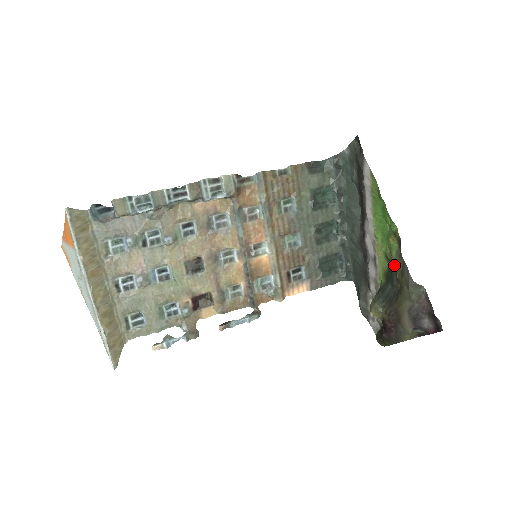
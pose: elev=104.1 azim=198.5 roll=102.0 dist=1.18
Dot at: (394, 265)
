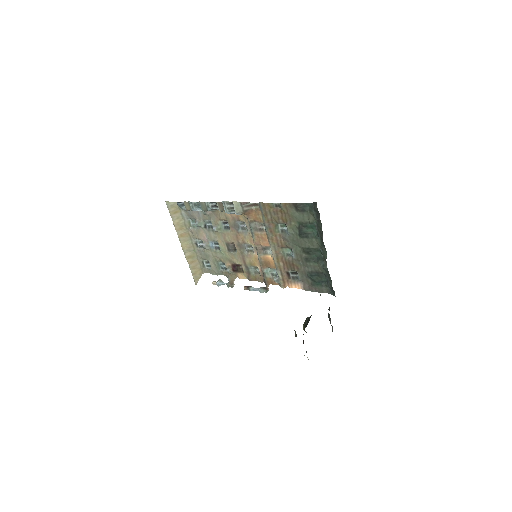
Dot at: occluded
